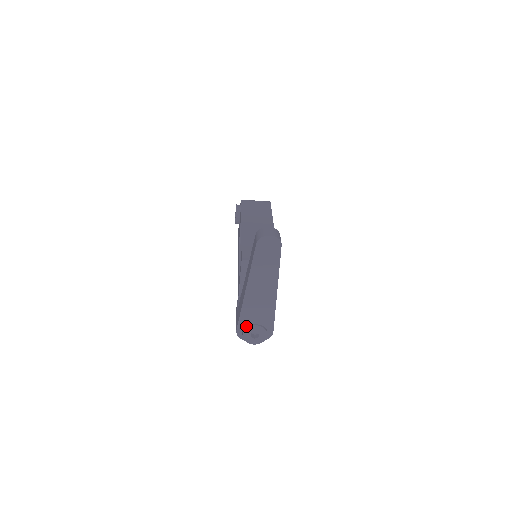
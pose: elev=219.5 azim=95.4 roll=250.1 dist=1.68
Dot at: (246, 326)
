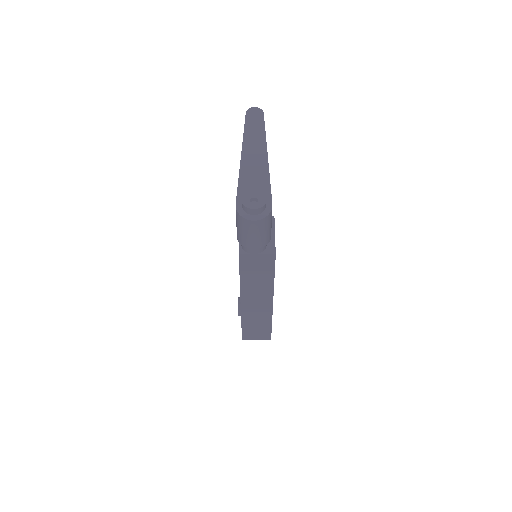
Dot at: (245, 197)
